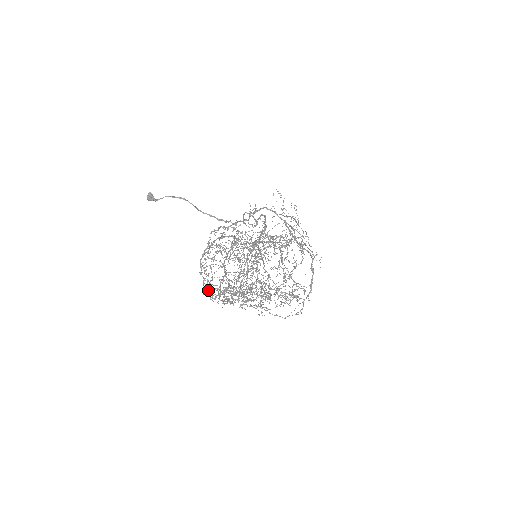
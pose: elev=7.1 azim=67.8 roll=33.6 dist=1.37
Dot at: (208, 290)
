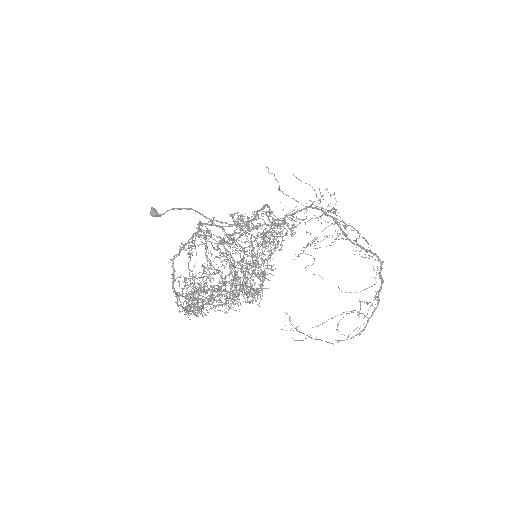
Dot at: occluded
